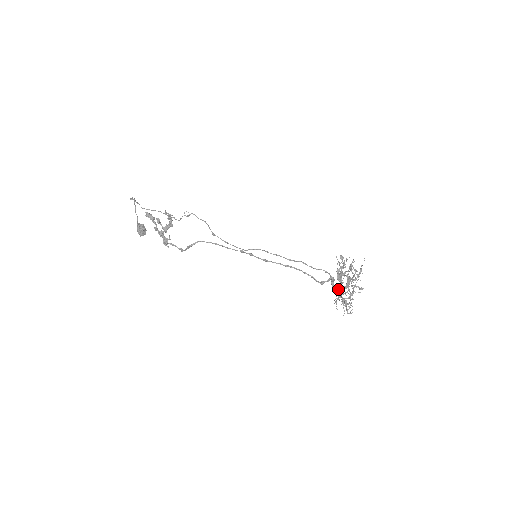
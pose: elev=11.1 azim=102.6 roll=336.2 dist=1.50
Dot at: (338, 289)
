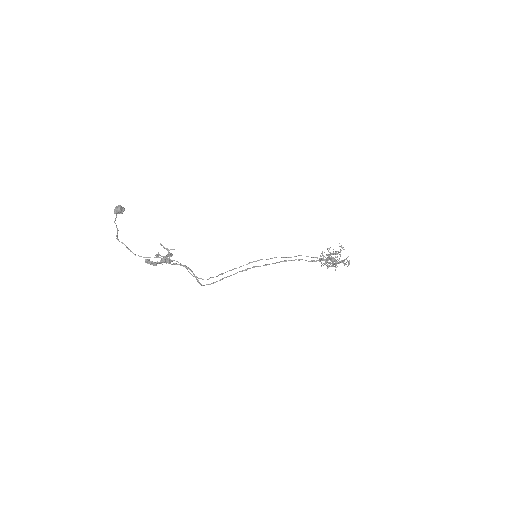
Dot at: (325, 261)
